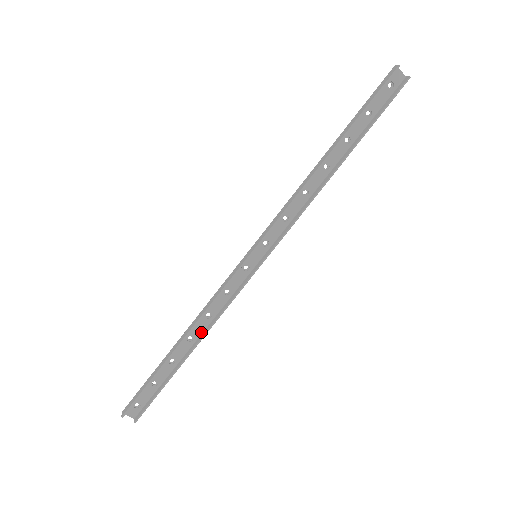
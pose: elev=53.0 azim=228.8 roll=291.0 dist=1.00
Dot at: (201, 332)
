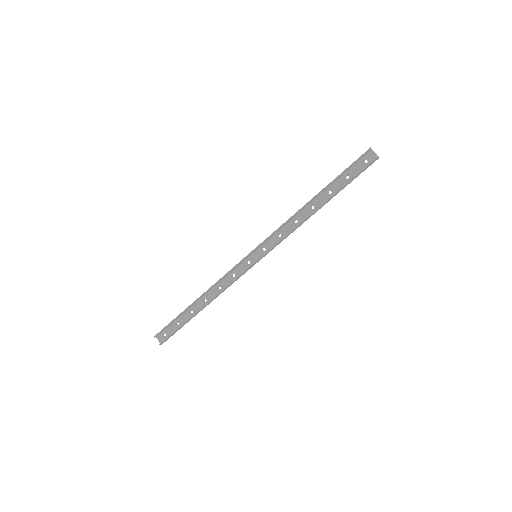
Dot at: (212, 298)
